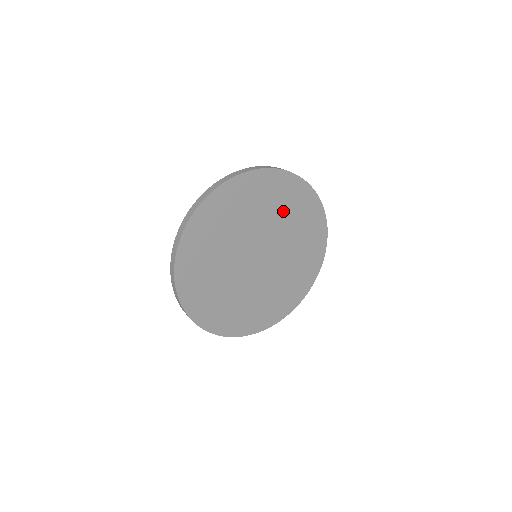
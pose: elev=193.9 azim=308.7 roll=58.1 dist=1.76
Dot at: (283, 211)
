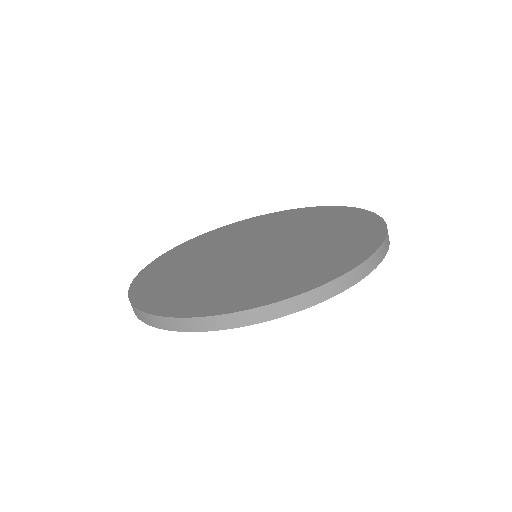
Dot at: occluded
